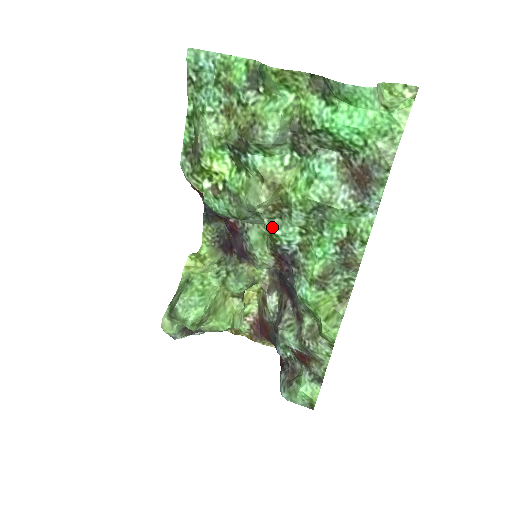
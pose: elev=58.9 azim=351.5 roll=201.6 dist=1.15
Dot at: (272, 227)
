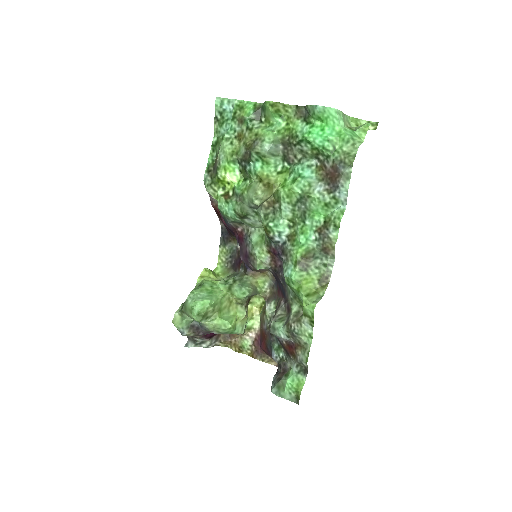
Dot at: (267, 220)
